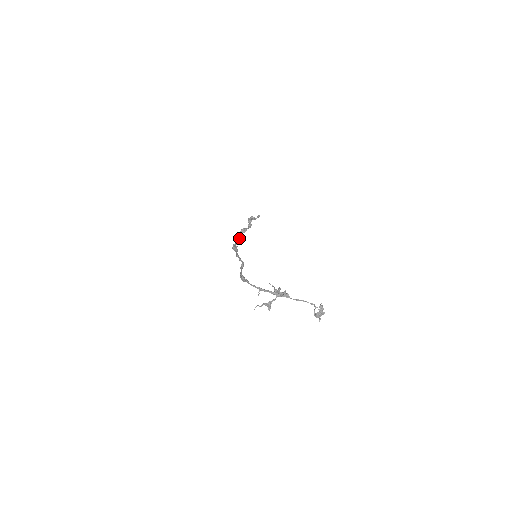
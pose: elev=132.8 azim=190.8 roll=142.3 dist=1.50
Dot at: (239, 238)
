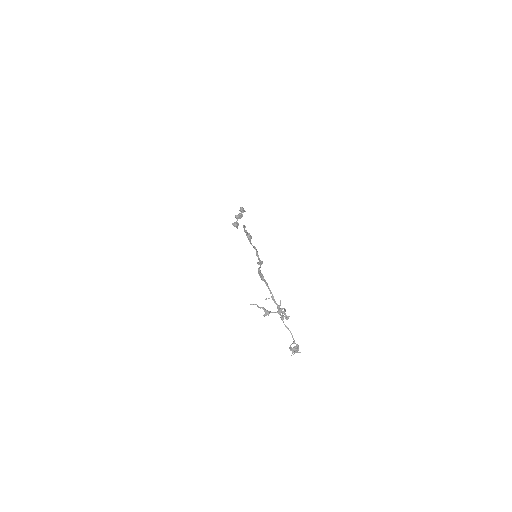
Dot at: (245, 226)
